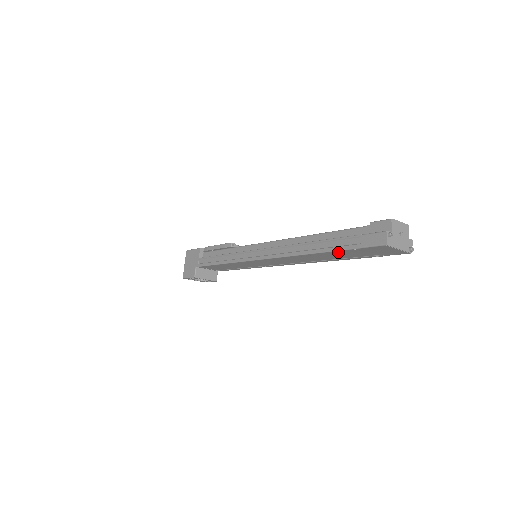
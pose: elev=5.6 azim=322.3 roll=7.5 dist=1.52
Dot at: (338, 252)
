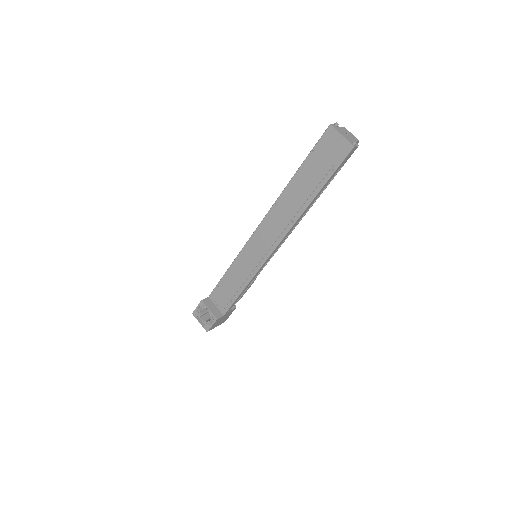
Dot at: (304, 170)
